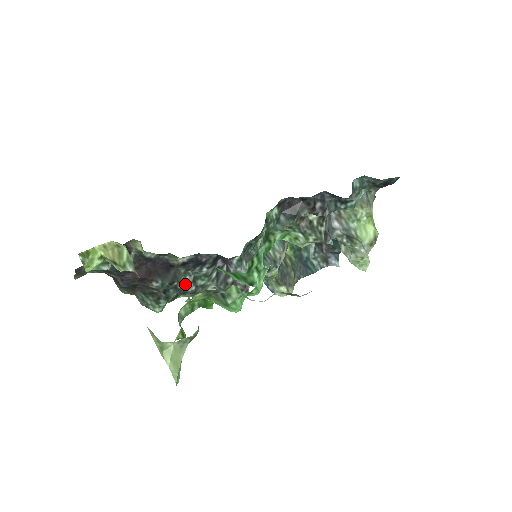
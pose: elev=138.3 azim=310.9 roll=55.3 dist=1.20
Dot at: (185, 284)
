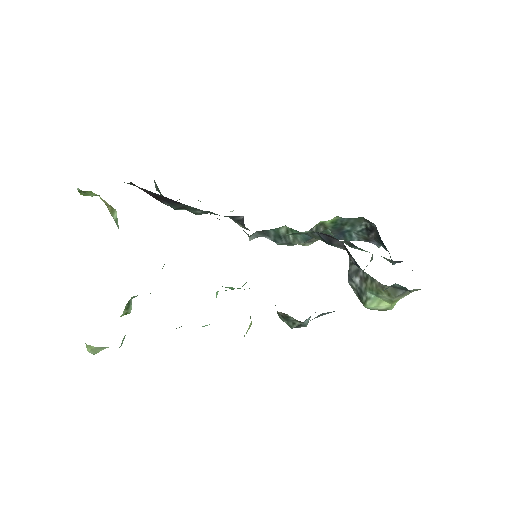
Dot at: (194, 212)
